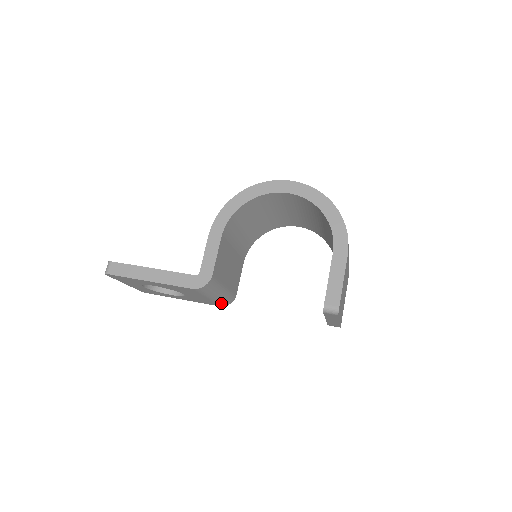
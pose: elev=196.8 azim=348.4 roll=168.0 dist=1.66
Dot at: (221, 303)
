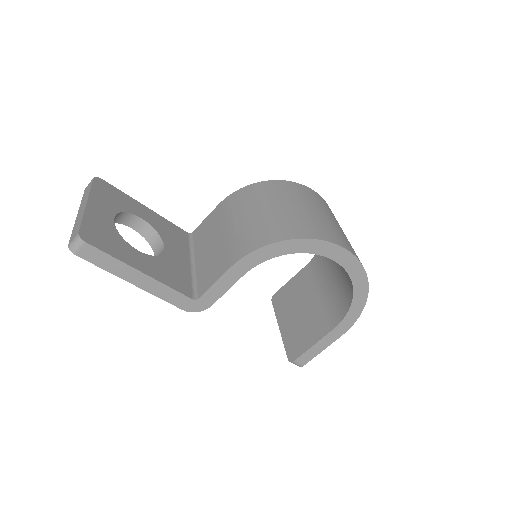
Dot at: occluded
